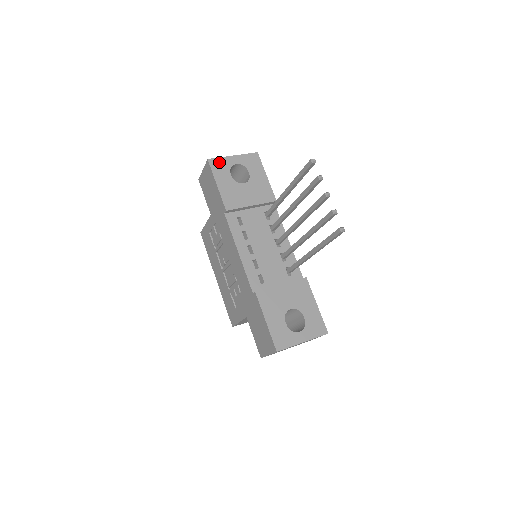
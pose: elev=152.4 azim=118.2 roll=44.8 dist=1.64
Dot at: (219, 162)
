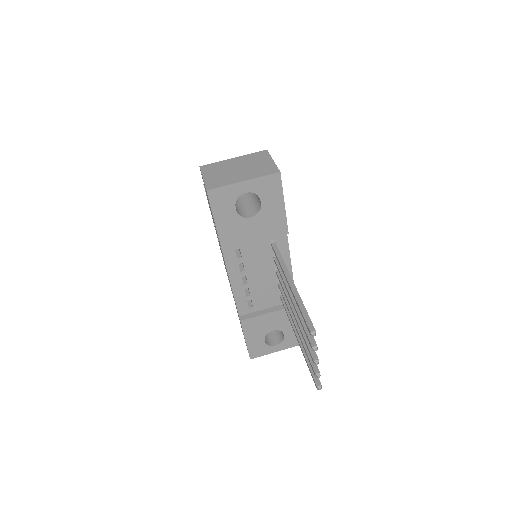
Dot at: (222, 193)
